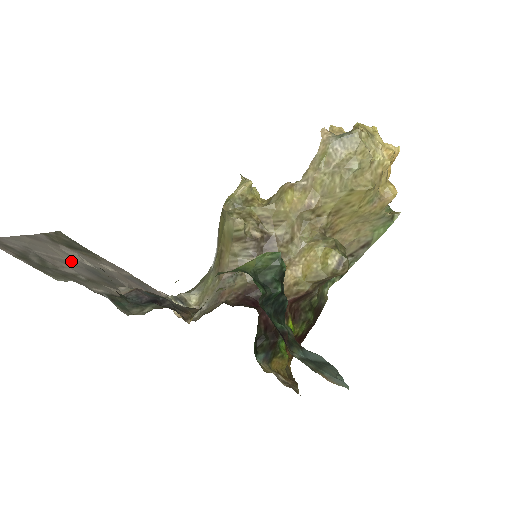
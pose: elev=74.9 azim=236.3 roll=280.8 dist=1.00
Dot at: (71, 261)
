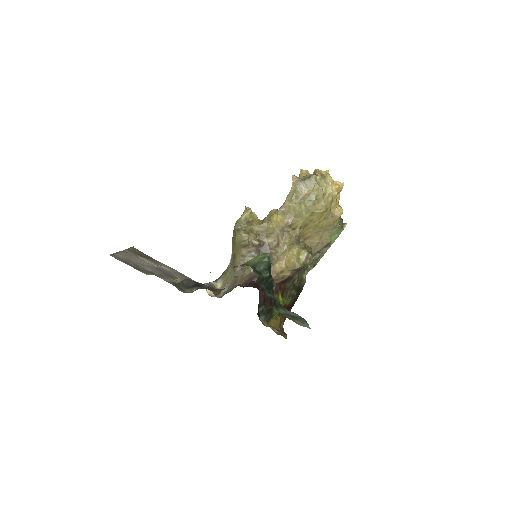
Dot at: (147, 265)
